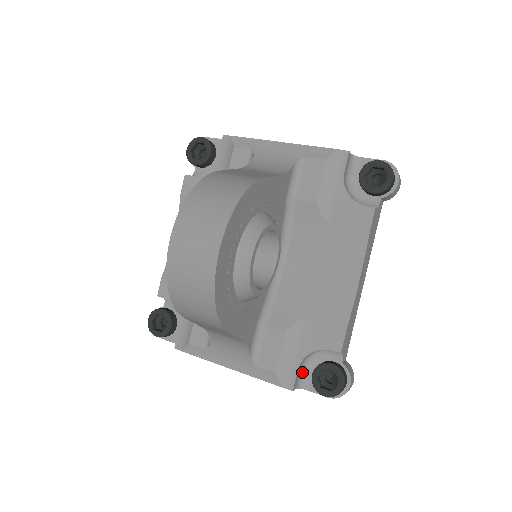
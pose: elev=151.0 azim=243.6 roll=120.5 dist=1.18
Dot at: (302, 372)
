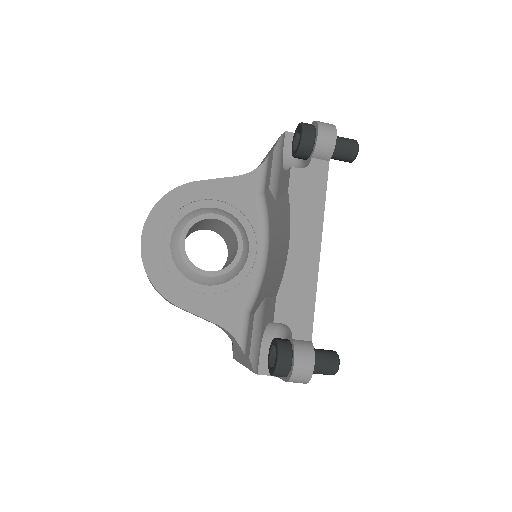
Dot at: occluded
